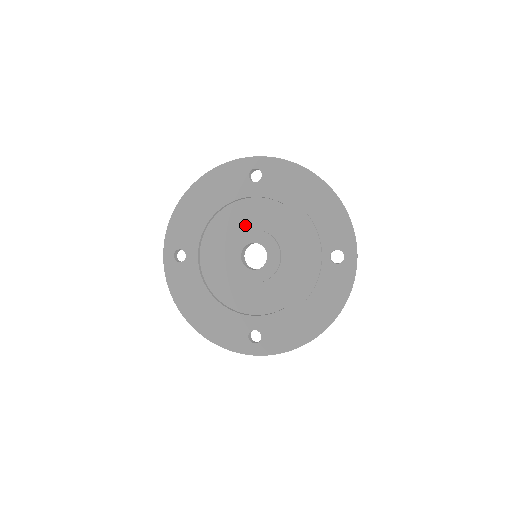
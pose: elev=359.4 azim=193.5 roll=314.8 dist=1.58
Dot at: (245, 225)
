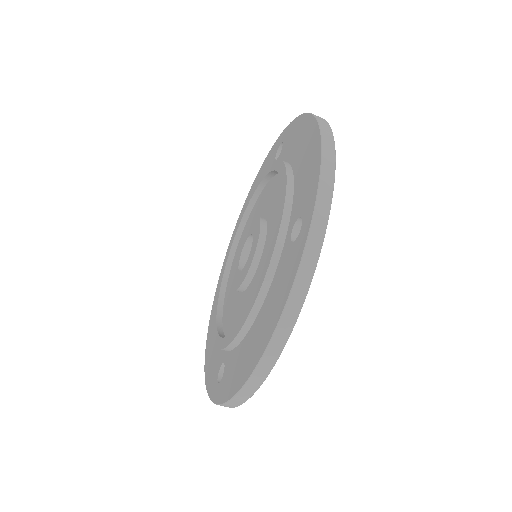
Dot at: occluded
